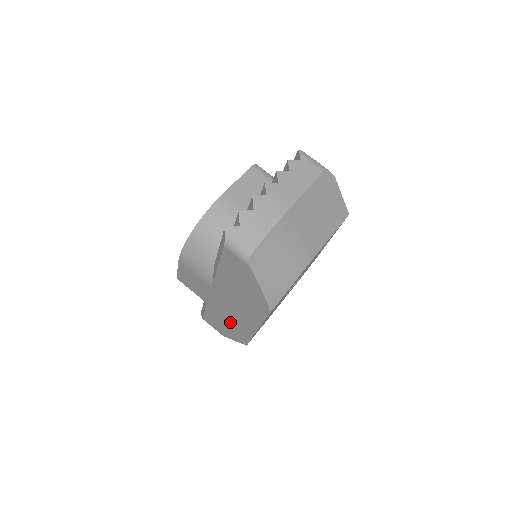
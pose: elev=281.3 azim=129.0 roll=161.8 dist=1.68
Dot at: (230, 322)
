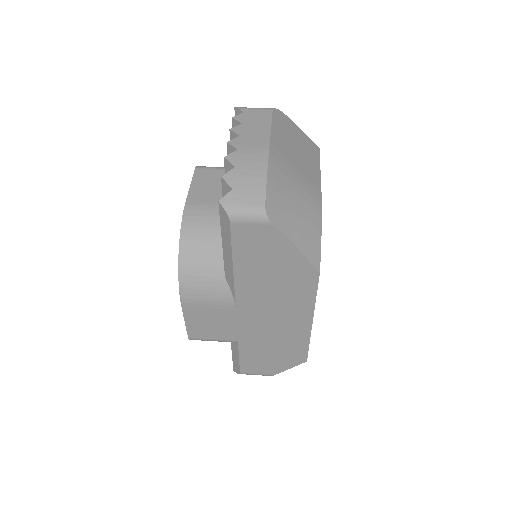
Dot at: (275, 343)
